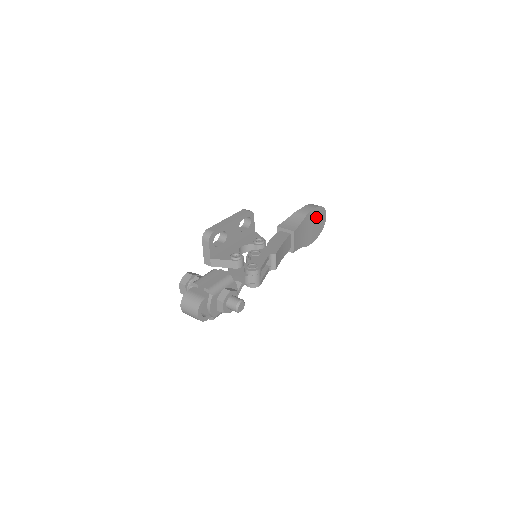
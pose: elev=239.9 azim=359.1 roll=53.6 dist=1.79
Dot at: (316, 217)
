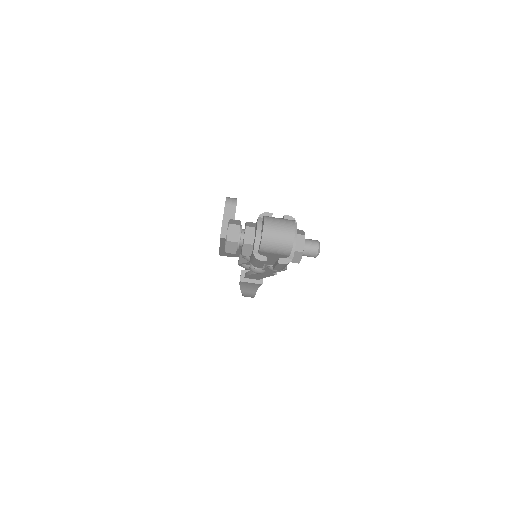
Dot at: occluded
